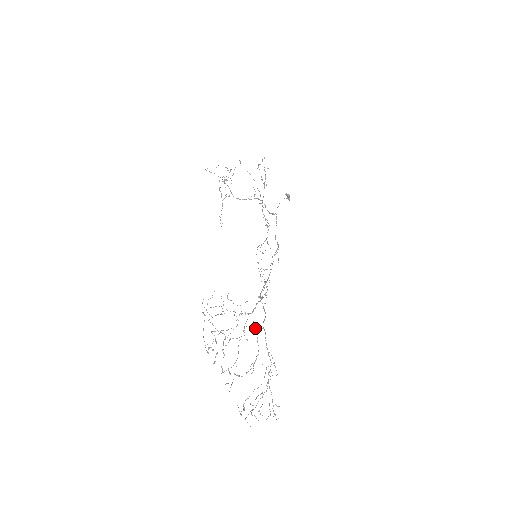
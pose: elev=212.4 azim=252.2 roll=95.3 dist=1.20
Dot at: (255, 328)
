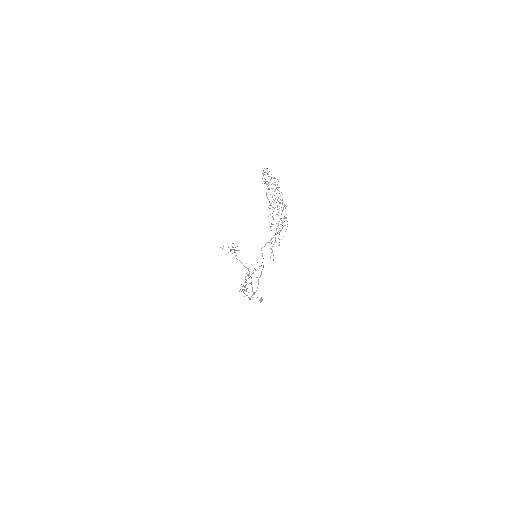
Dot at: occluded
